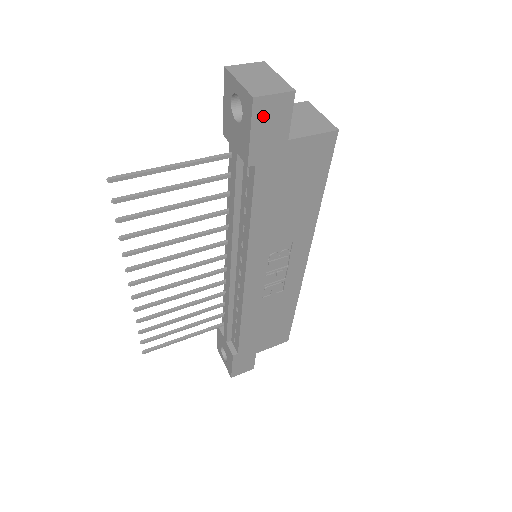
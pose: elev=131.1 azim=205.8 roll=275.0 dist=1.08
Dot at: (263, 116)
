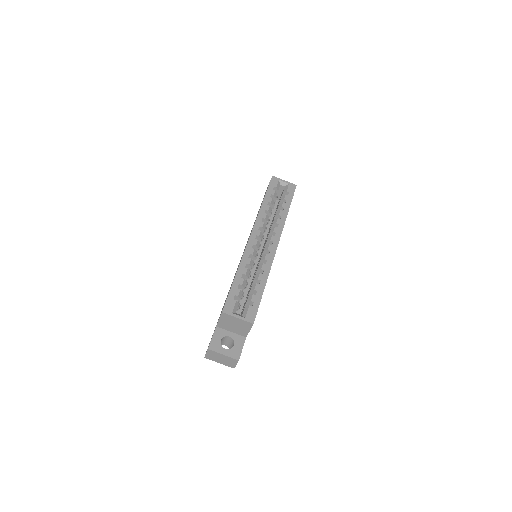
Dot at: occluded
